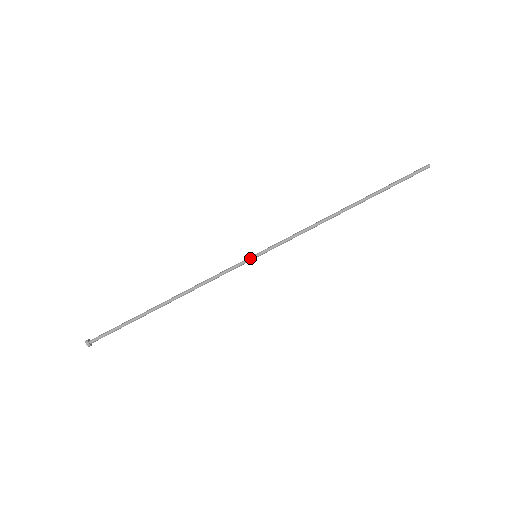
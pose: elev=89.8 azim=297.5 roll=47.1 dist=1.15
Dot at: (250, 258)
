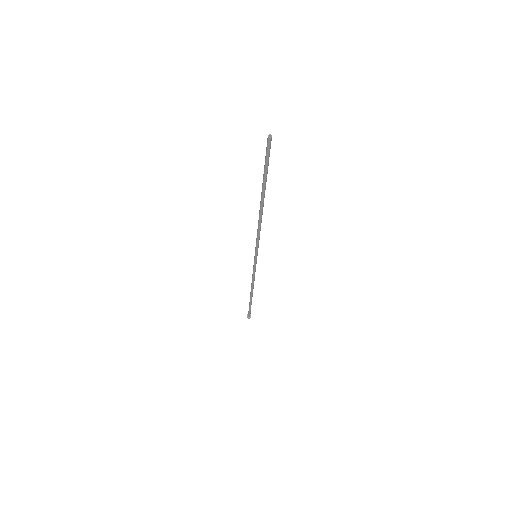
Dot at: (254, 259)
